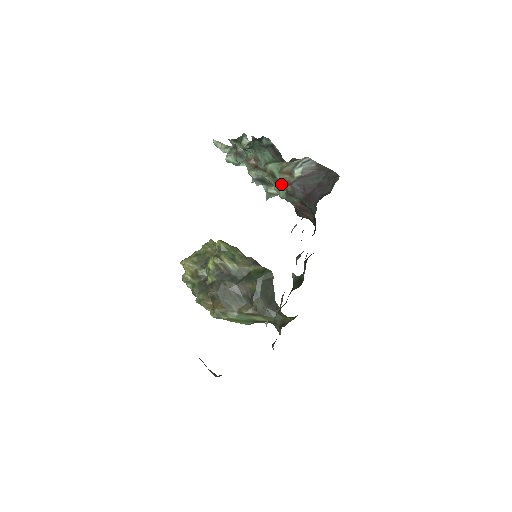
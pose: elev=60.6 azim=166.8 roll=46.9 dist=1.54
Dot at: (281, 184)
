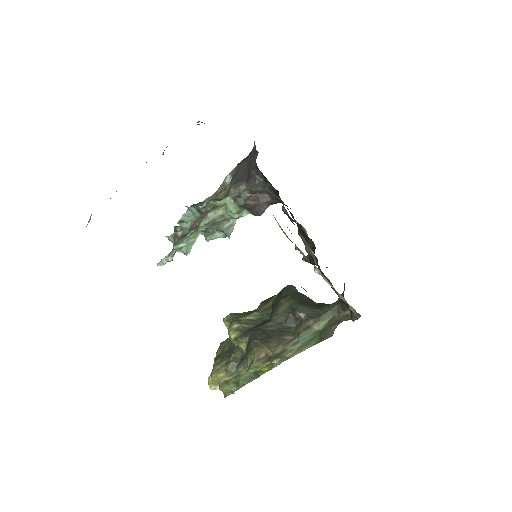
Dot at: (224, 198)
